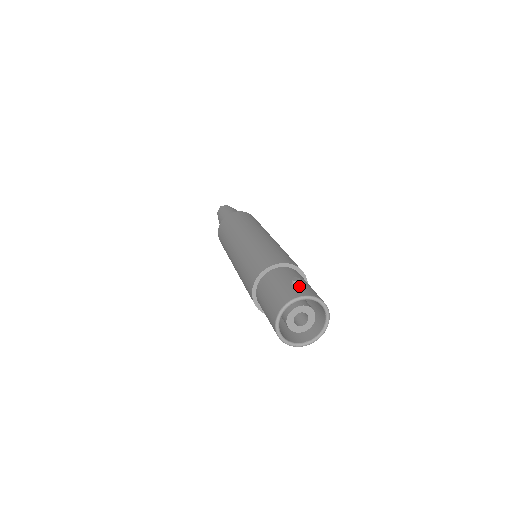
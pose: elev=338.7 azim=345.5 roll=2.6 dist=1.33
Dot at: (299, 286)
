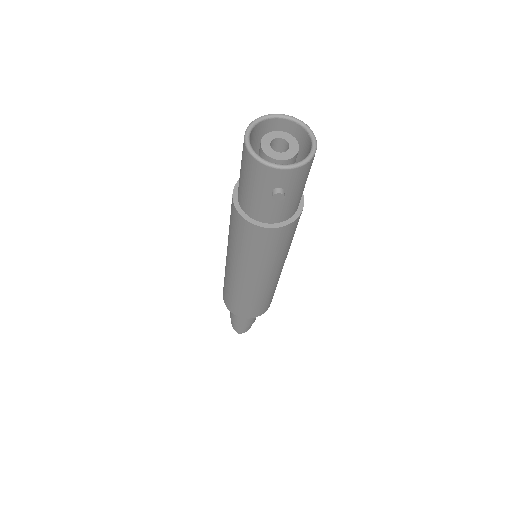
Dot at: occluded
